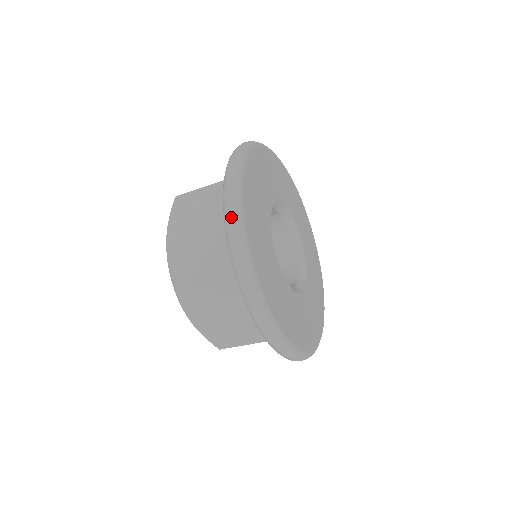
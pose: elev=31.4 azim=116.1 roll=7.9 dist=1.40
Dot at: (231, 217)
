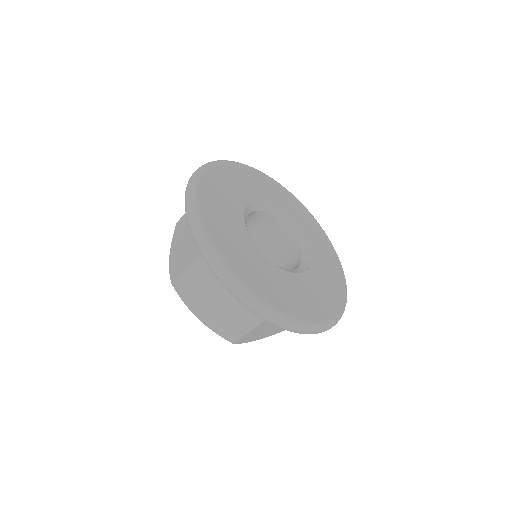
Dot at: (187, 204)
